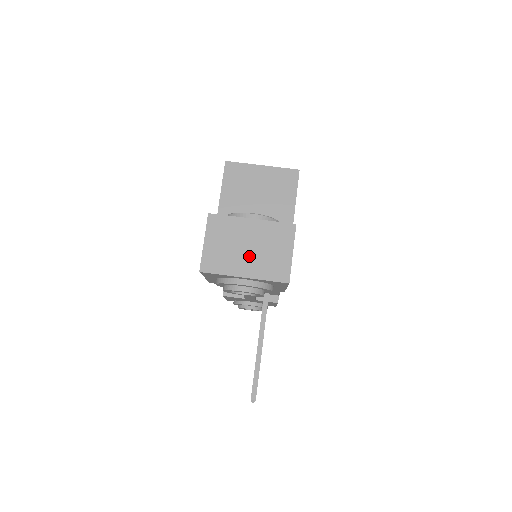
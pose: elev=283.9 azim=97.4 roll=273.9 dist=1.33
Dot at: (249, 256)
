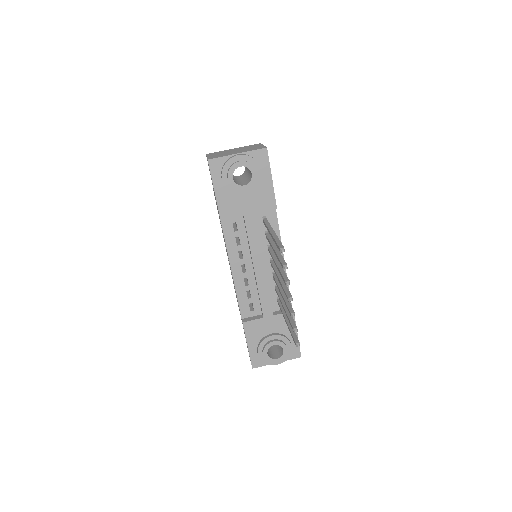
Dot at: (237, 151)
